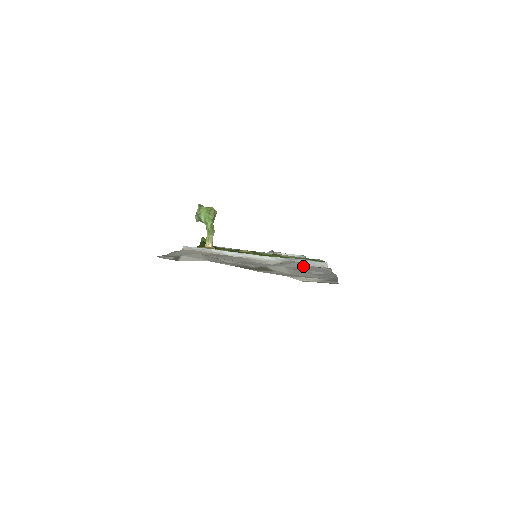
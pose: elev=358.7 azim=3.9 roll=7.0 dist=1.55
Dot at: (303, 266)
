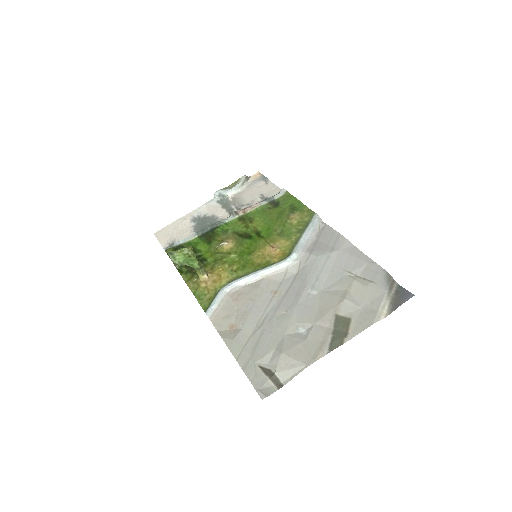
Dot at: (331, 261)
